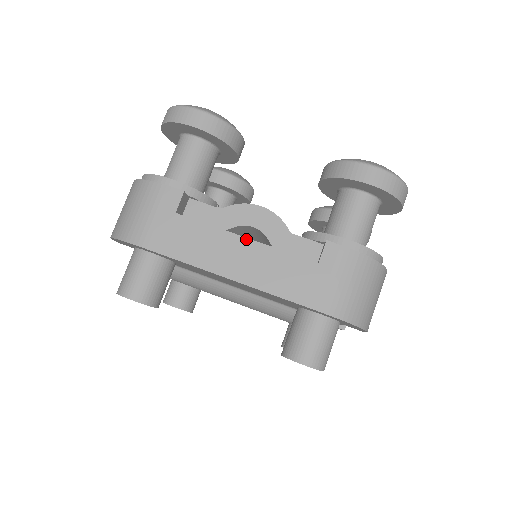
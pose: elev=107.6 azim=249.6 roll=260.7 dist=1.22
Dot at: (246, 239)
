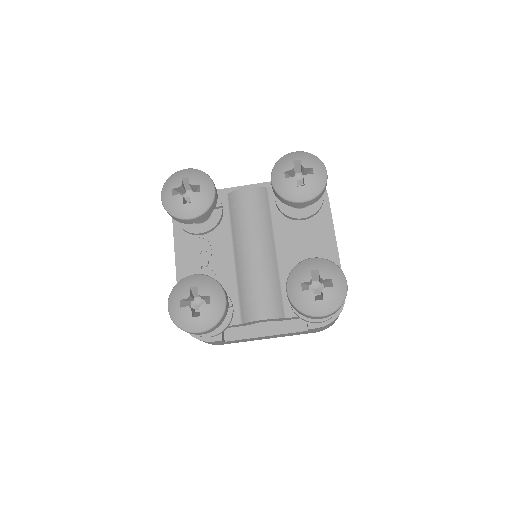
Dot at: (267, 336)
